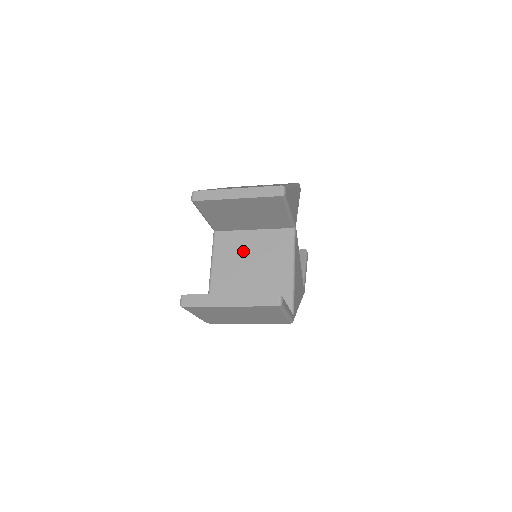
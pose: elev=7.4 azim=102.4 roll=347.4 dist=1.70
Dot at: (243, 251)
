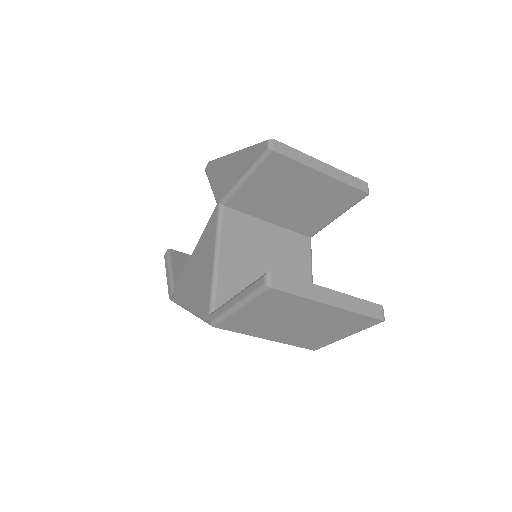
Dot at: (258, 243)
